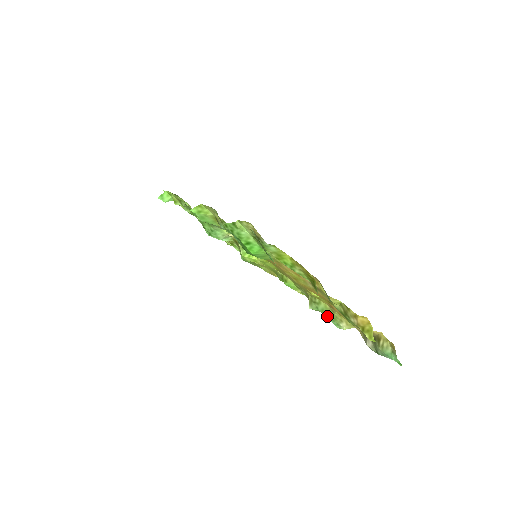
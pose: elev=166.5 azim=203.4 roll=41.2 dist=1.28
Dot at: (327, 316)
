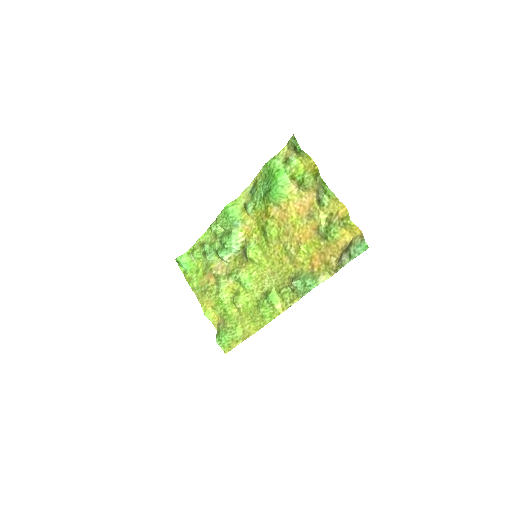
Dot at: (307, 279)
